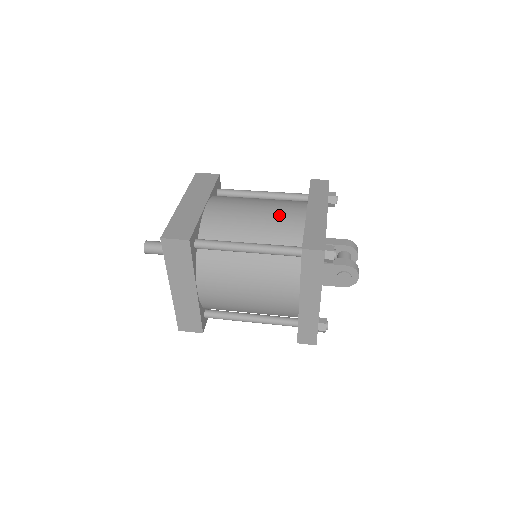
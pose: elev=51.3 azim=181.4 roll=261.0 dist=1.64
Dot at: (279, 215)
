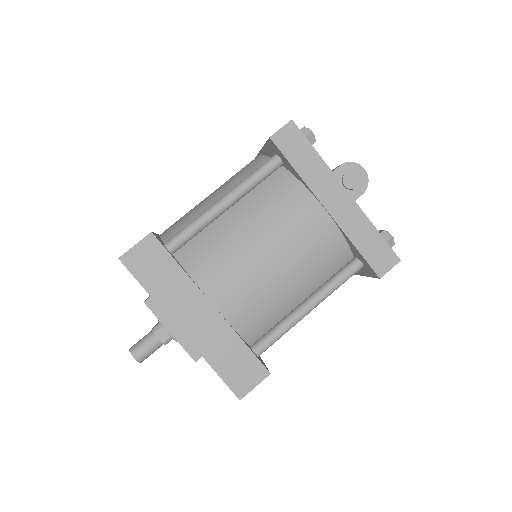
Dot at: (234, 175)
